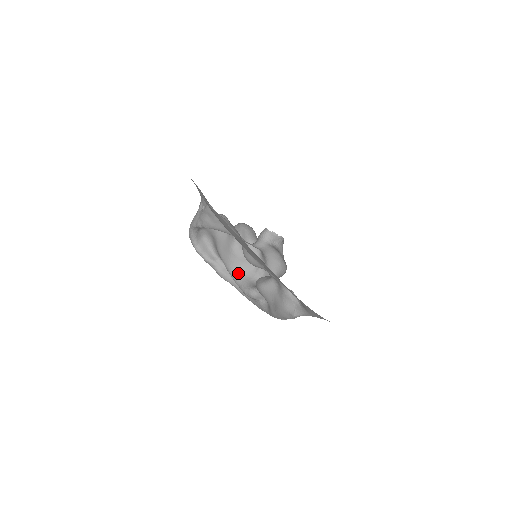
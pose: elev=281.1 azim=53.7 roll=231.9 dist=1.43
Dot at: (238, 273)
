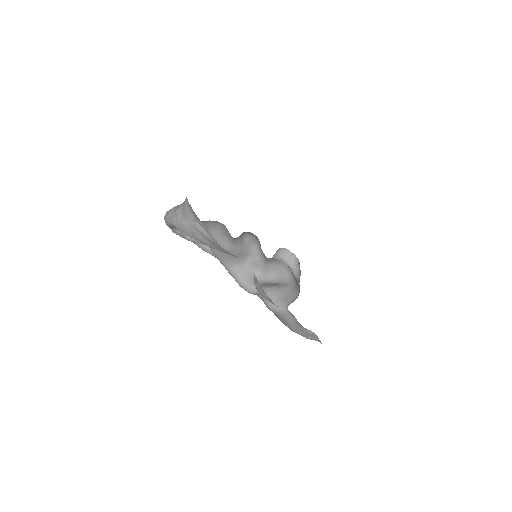
Dot at: (232, 265)
